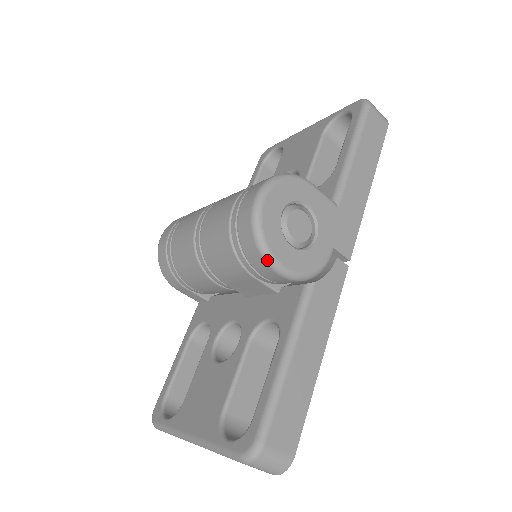
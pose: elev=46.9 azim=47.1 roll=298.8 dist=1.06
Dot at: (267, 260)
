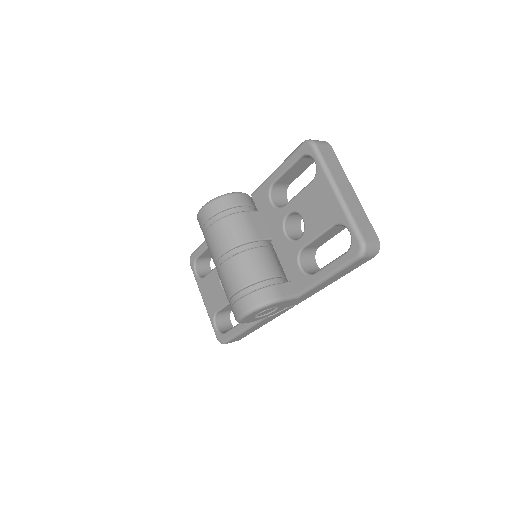
Dot at: occluded
